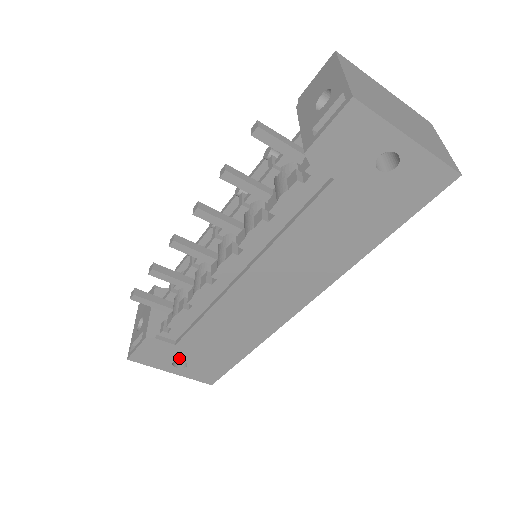
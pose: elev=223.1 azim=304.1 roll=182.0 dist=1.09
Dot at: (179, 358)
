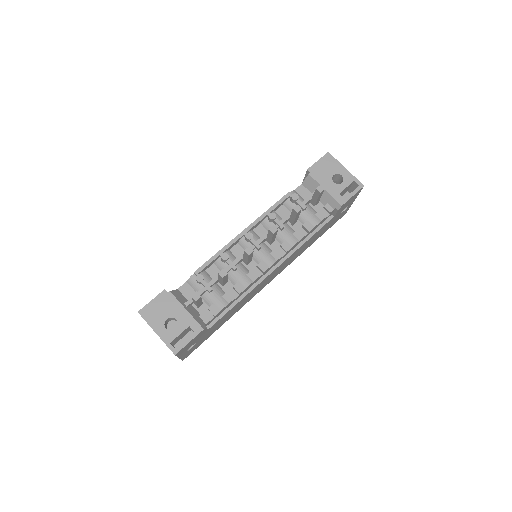
Dot at: occluded
